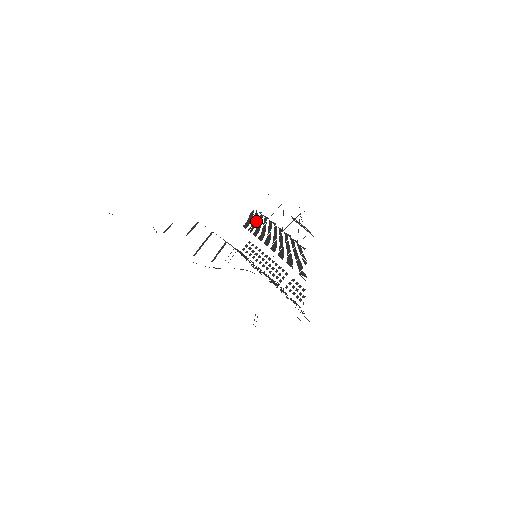
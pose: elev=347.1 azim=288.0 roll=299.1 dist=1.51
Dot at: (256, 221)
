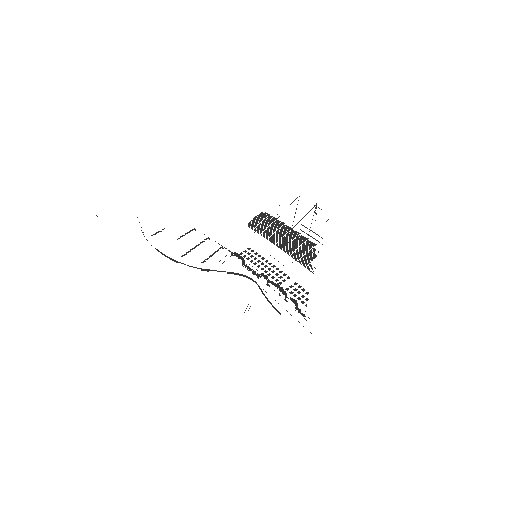
Dot at: (263, 220)
